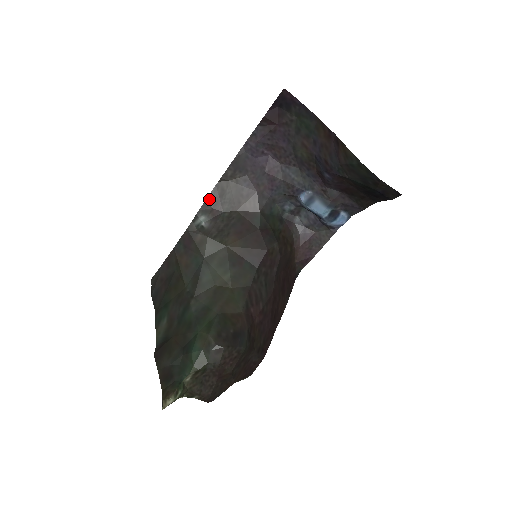
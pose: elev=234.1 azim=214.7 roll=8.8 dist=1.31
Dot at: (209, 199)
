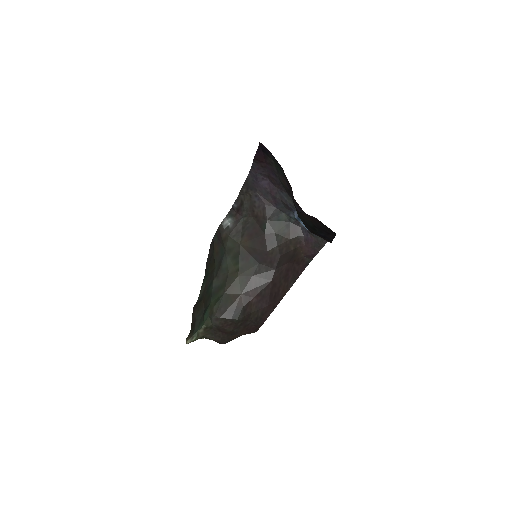
Dot at: (234, 206)
